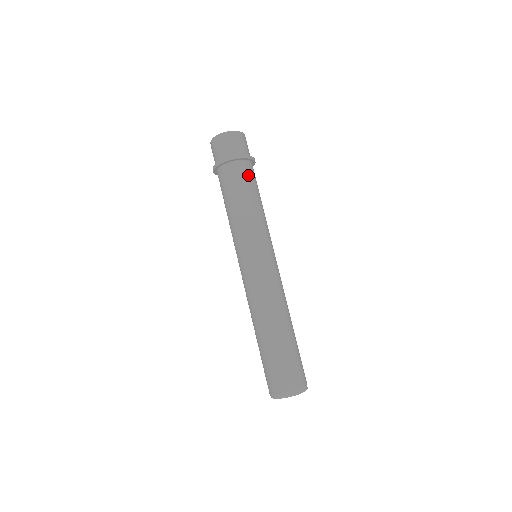
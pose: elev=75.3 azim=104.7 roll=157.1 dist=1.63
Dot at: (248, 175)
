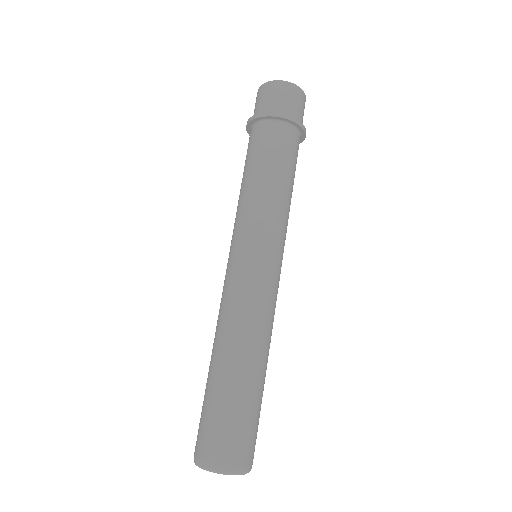
Dot at: (297, 152)
